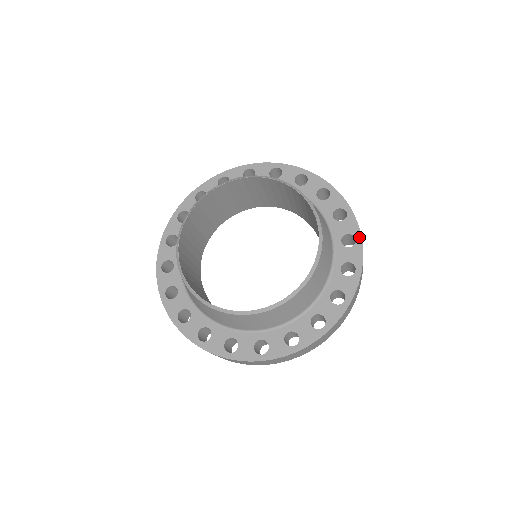
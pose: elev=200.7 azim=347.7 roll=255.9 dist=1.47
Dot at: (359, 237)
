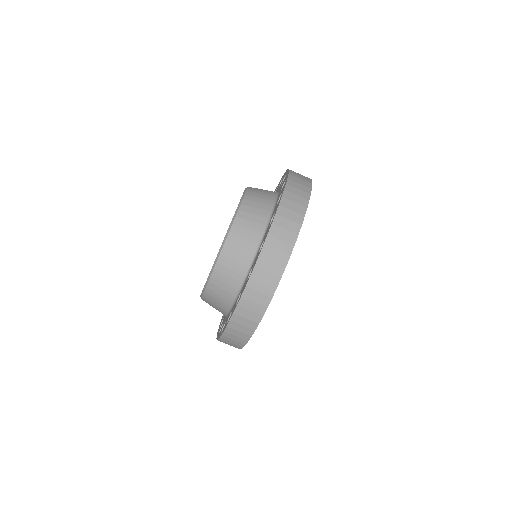
Dot at: occluded
